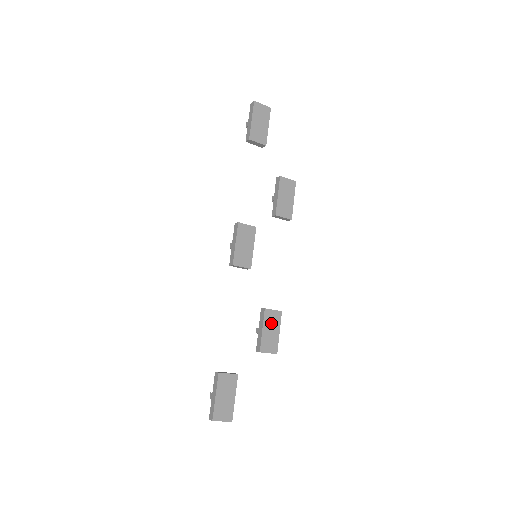
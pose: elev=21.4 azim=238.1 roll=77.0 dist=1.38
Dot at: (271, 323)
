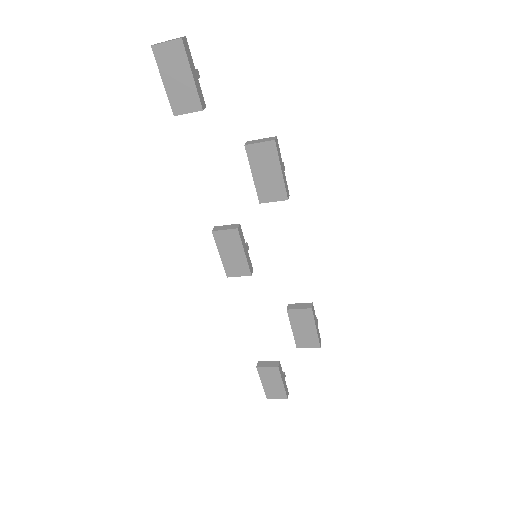
Dot at: (301, 321)
